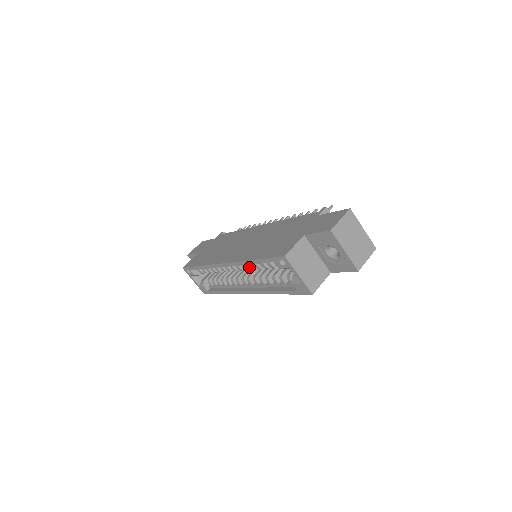
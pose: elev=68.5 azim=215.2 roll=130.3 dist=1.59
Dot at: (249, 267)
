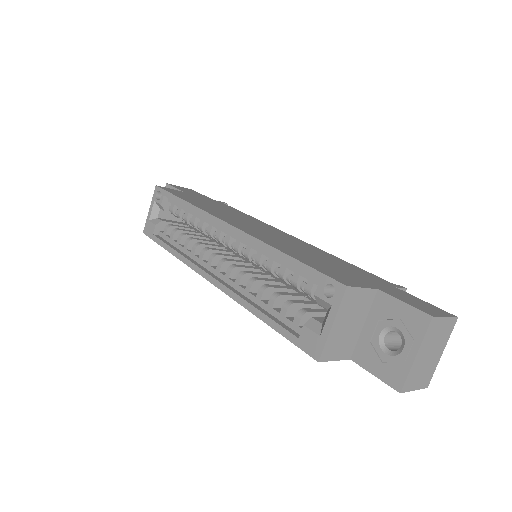
Dot at: (256, 256)
